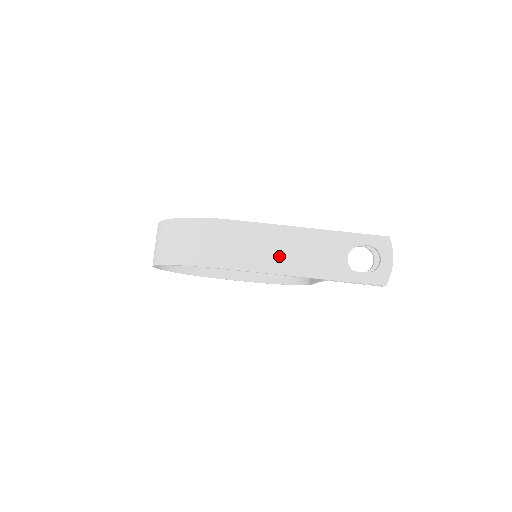
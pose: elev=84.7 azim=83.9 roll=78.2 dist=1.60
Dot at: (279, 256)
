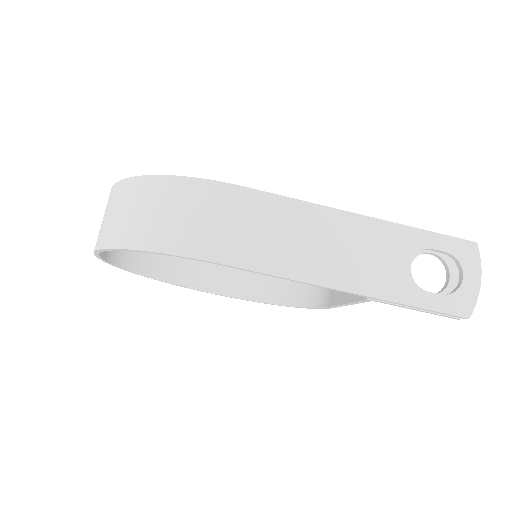
Dot at: (307, 252)
